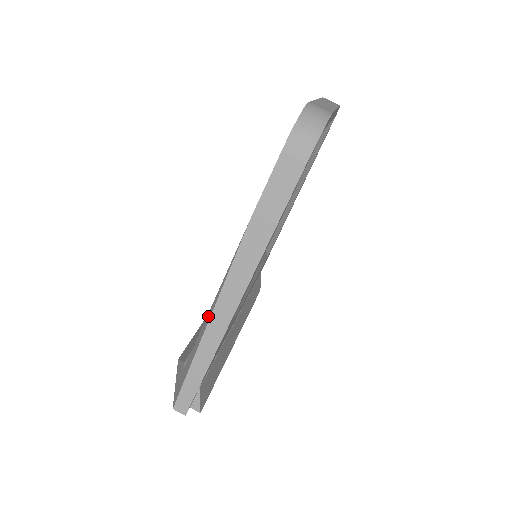
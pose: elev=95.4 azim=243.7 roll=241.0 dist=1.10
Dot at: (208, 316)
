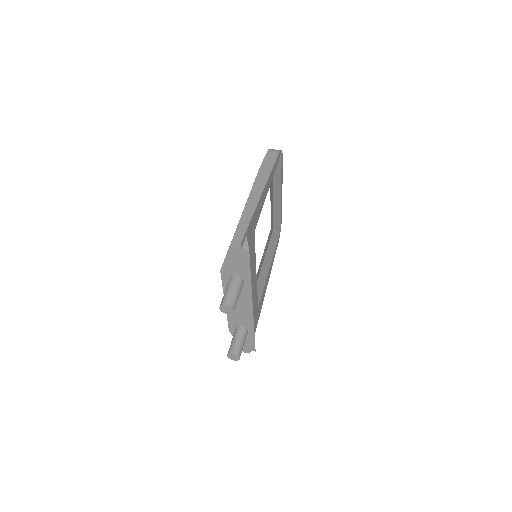
Dot at: occluded
